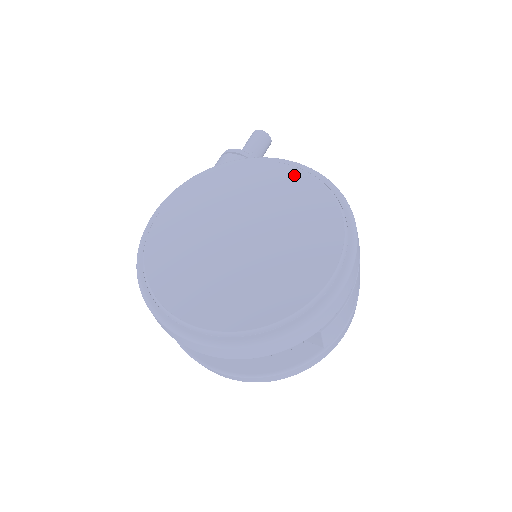
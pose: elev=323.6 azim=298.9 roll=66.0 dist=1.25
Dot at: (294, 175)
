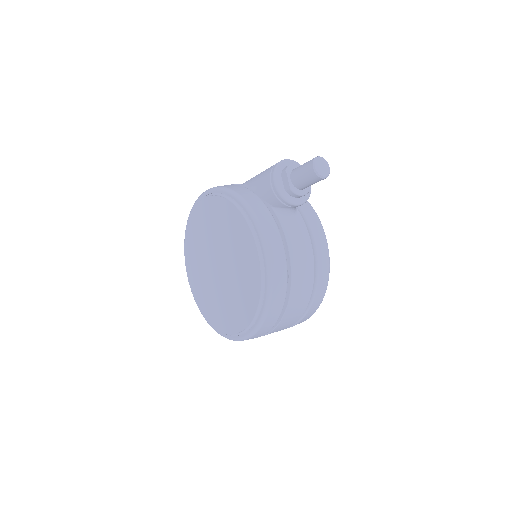
Dot at: (255, 268)
